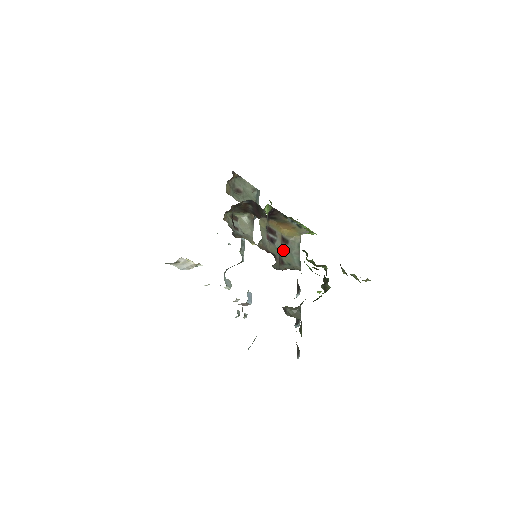
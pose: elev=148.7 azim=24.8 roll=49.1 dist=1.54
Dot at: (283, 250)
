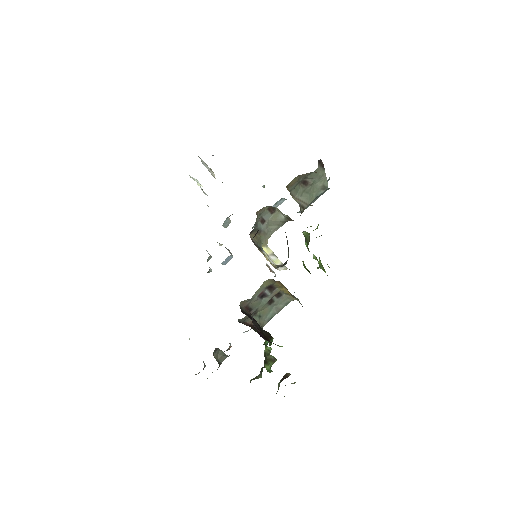
Dot at: (267, 304)
